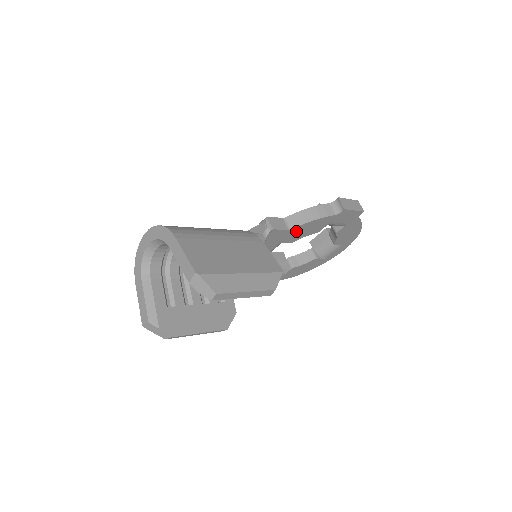
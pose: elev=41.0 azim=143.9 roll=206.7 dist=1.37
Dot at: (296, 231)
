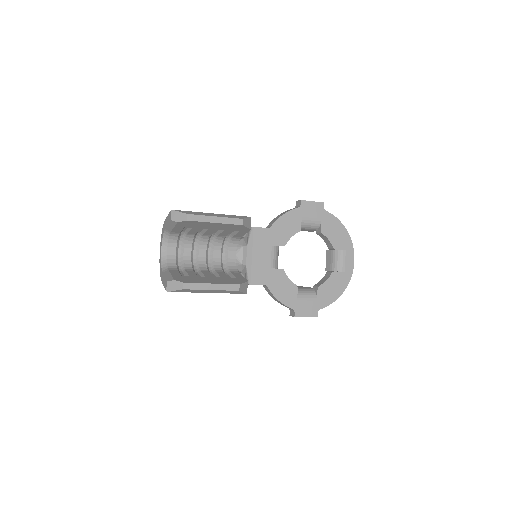
Dot at: (277, 230)
